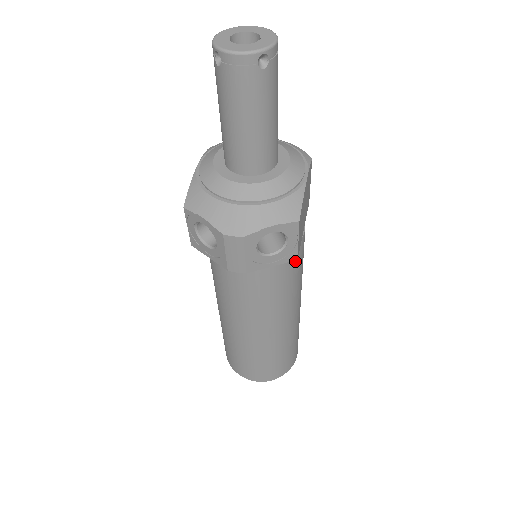
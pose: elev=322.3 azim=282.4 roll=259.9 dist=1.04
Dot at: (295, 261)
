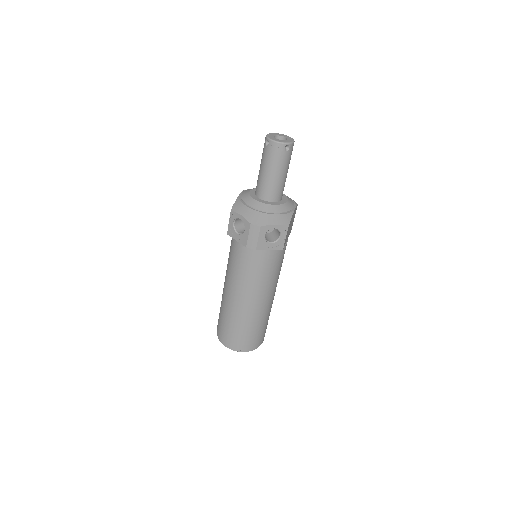
Dot at: (279, 258)
